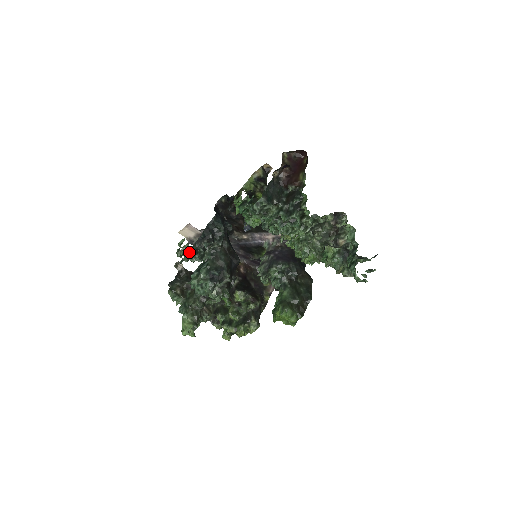
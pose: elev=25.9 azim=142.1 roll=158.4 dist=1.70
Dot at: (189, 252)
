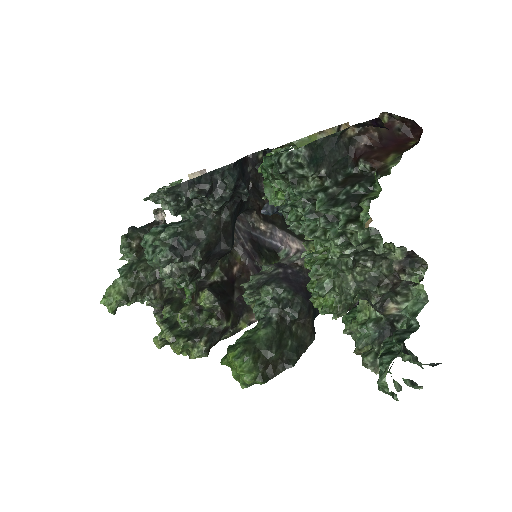
Dot at: (163, 190)
